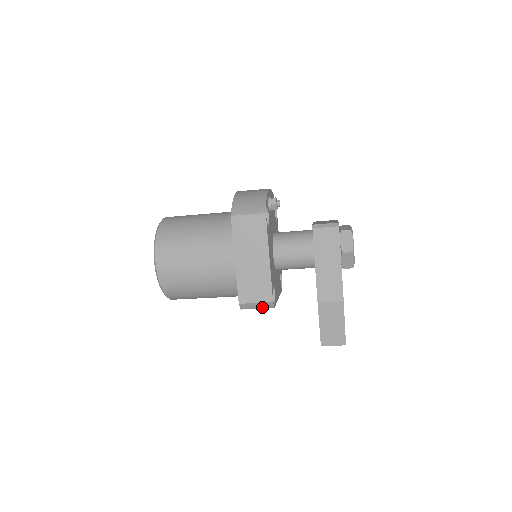
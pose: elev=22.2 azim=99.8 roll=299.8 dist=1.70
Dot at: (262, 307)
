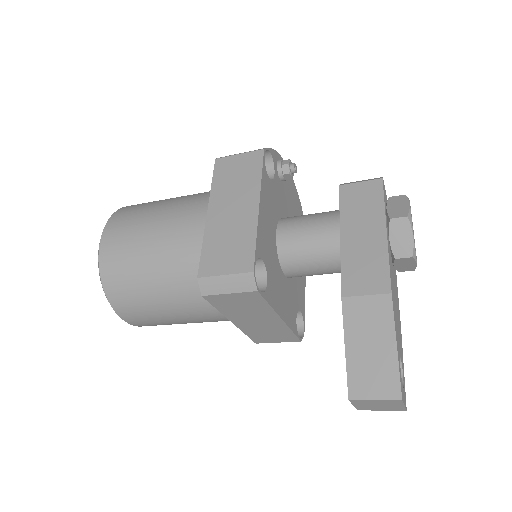
Dot at: (236, 288)
